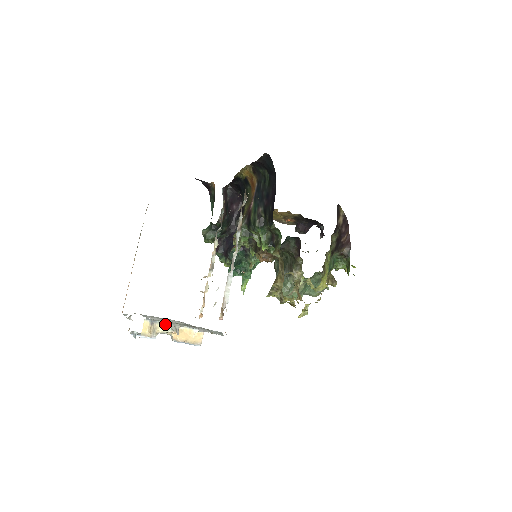
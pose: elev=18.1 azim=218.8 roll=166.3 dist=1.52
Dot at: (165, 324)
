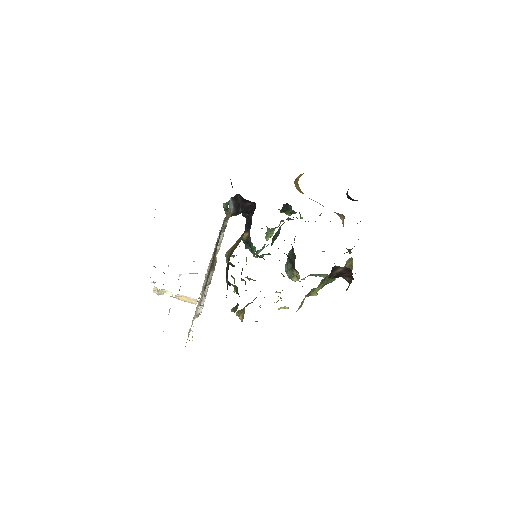
Dot at: (169, 291)
